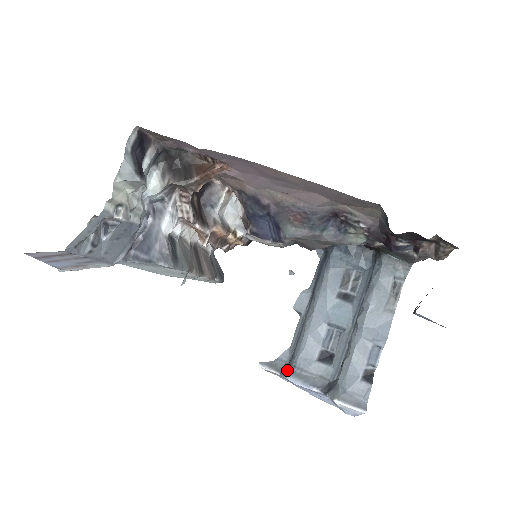
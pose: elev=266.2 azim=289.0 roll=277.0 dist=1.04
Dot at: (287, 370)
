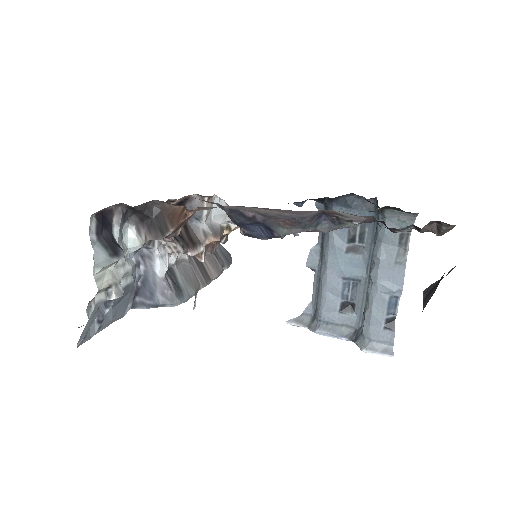
Dot at: (314, 324)
